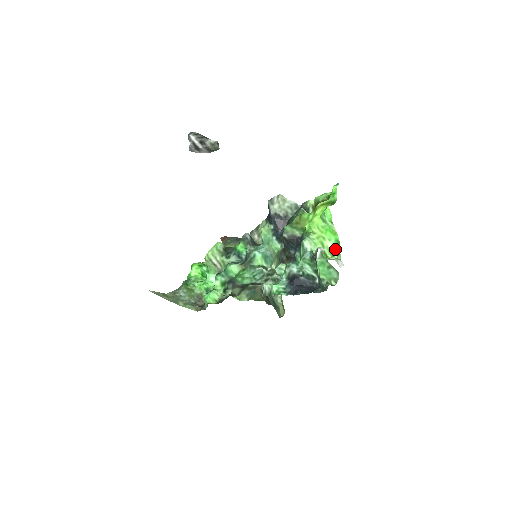
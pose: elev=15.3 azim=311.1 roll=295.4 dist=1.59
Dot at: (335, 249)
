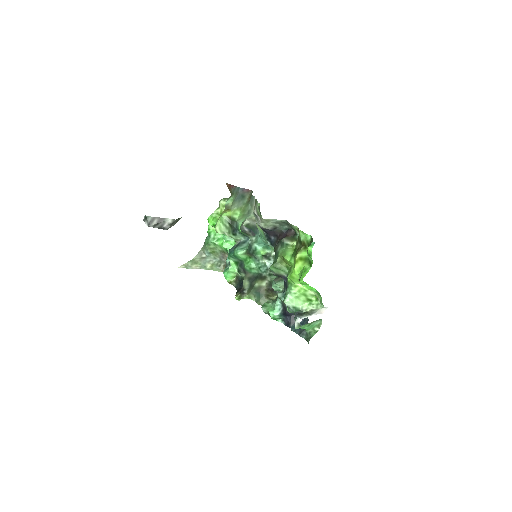
Dot at: (318, 295)
